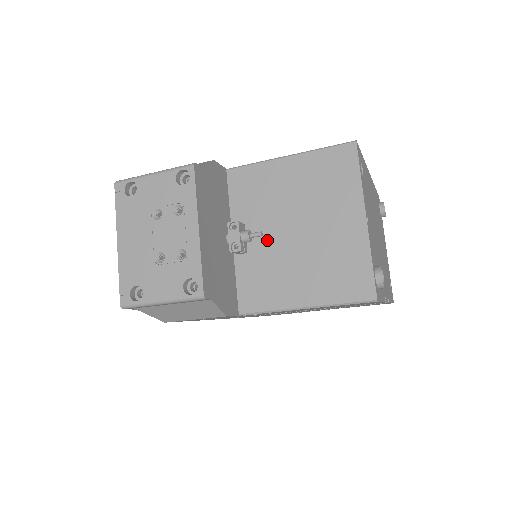
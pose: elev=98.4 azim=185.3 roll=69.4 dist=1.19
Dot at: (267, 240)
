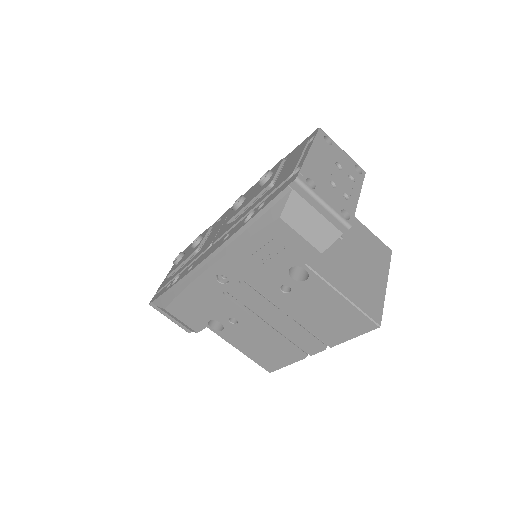
Dot at: (338, 245)
